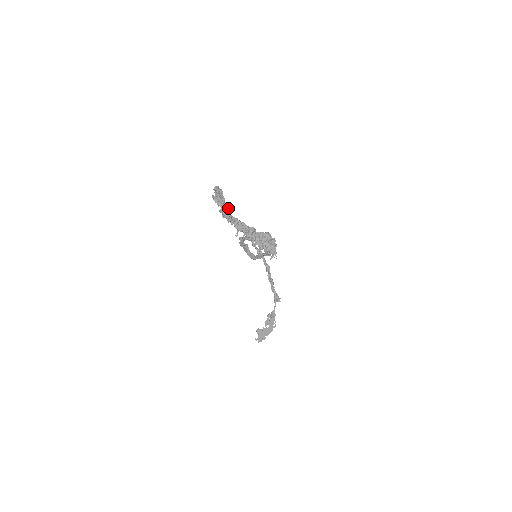
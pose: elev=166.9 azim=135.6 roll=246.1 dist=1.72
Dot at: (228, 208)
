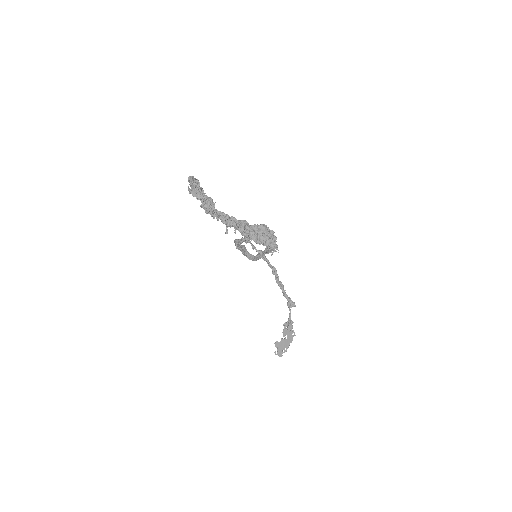
Dot at: (210, 201)
